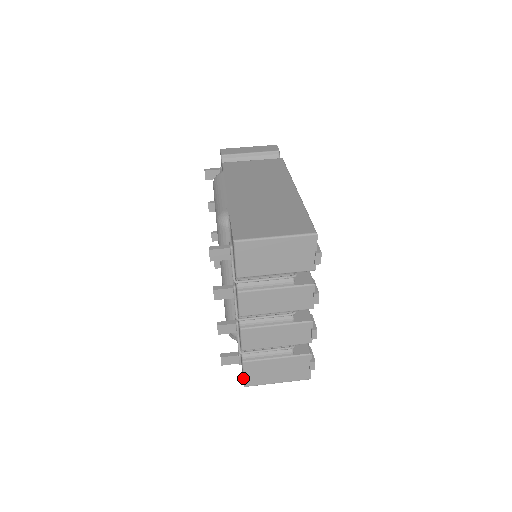
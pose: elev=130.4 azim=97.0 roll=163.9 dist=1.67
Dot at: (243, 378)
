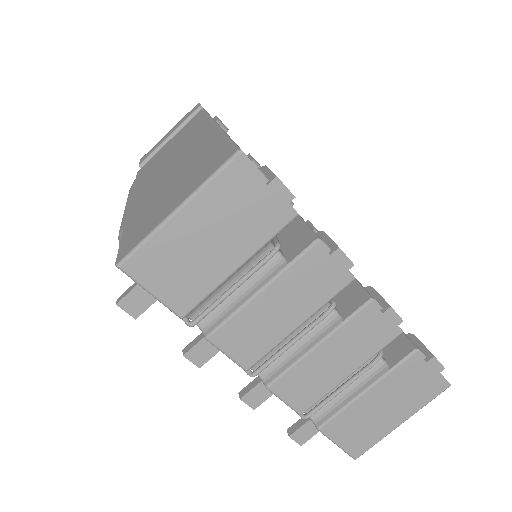
Dot at: occluded
